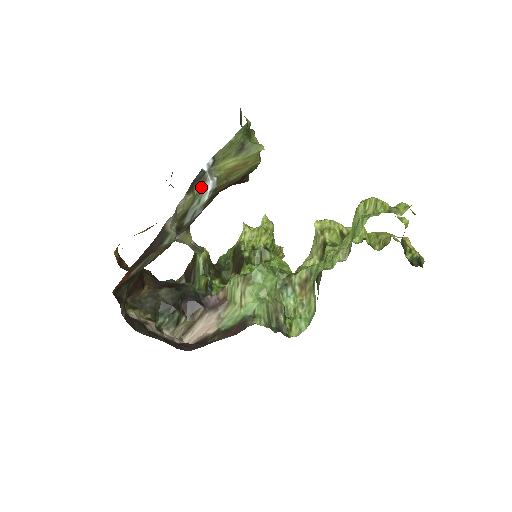
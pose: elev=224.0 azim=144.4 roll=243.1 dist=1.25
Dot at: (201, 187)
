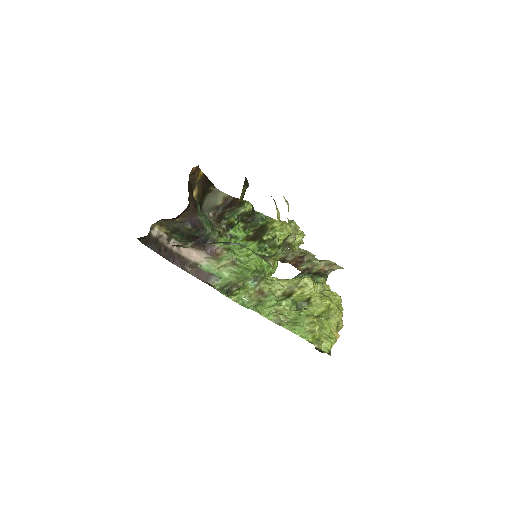
Dot at: occluded
